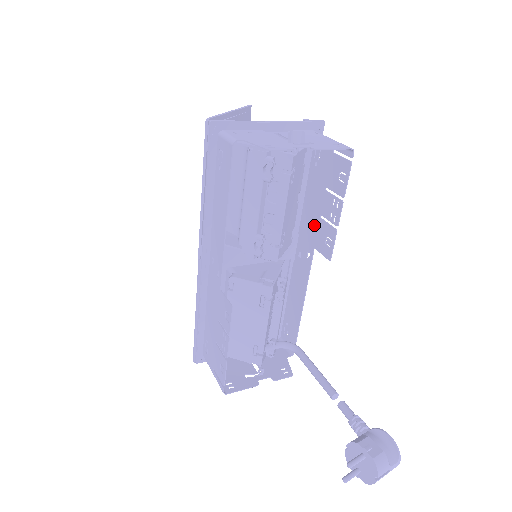
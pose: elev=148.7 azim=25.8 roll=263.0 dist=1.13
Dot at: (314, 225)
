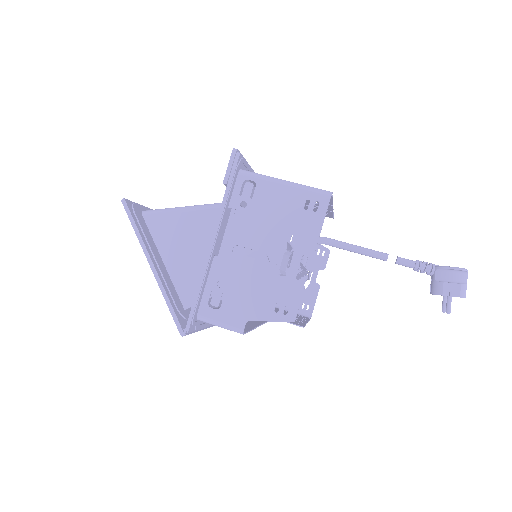
Dot at: occluded
